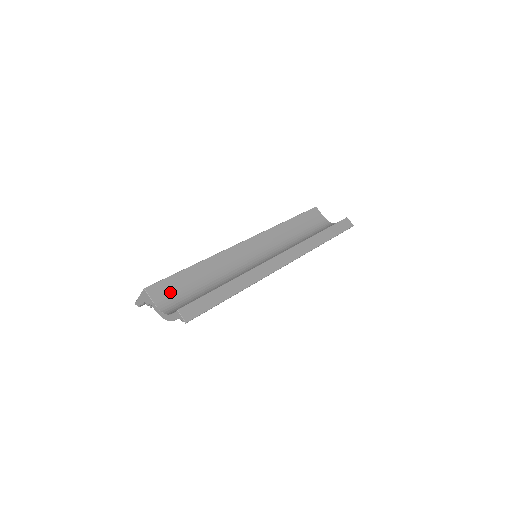
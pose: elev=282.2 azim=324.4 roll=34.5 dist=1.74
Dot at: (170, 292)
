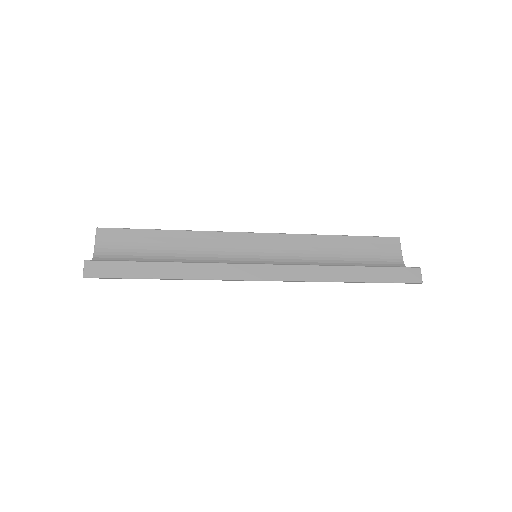
Dot at: (120, 244)
